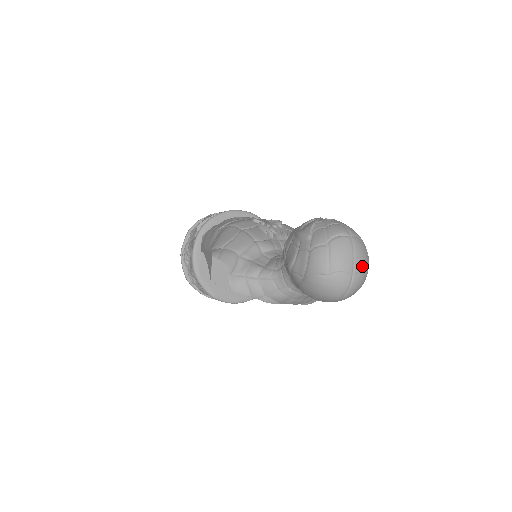
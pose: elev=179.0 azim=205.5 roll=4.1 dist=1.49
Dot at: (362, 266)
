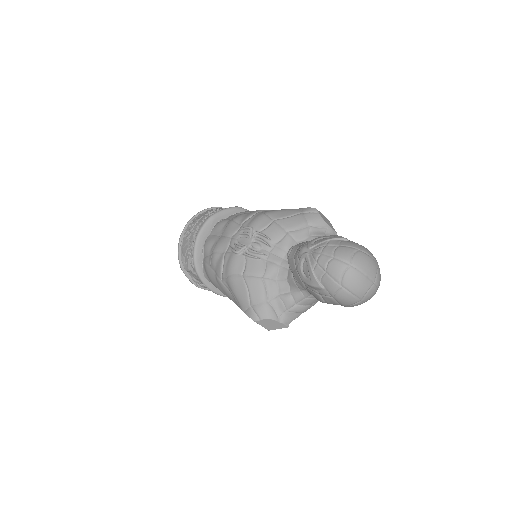
Dot at: (373, 270)
